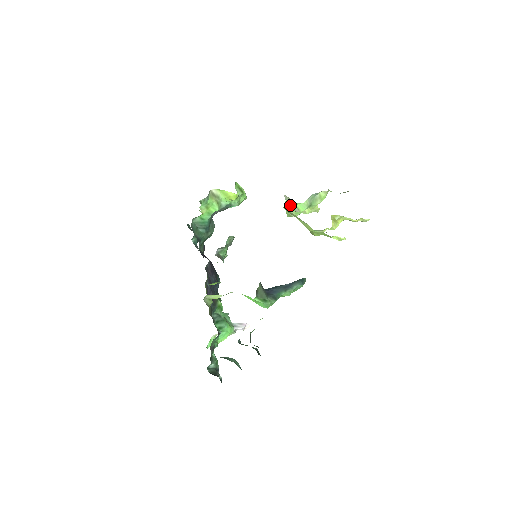
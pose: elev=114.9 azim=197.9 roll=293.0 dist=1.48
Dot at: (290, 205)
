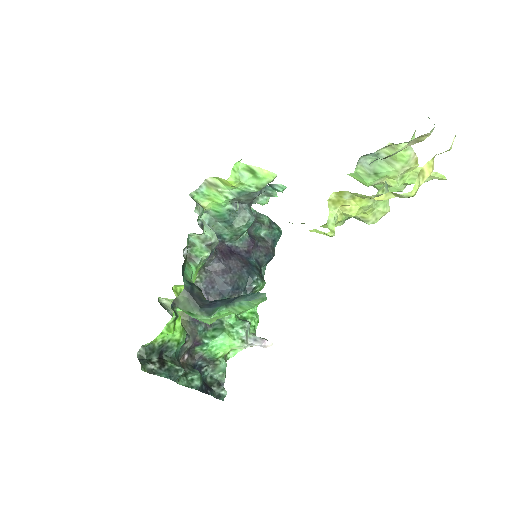
Dot at: occluded
